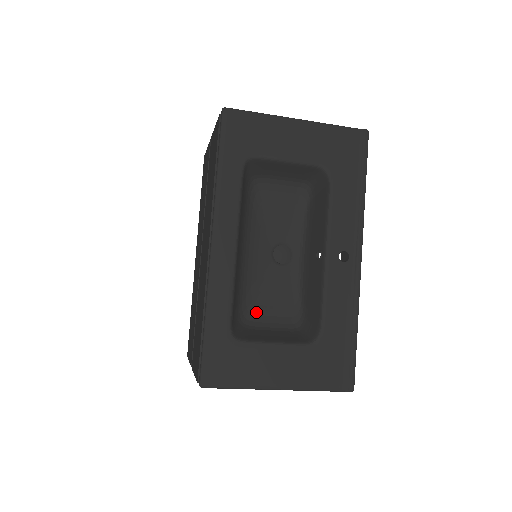
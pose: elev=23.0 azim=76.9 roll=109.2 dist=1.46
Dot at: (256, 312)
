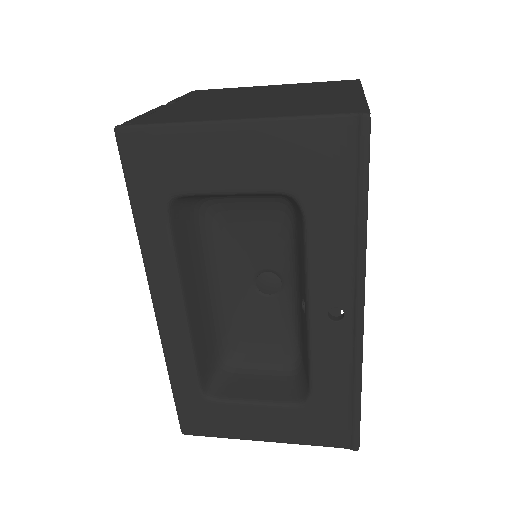
Dot at: (242, 350)
